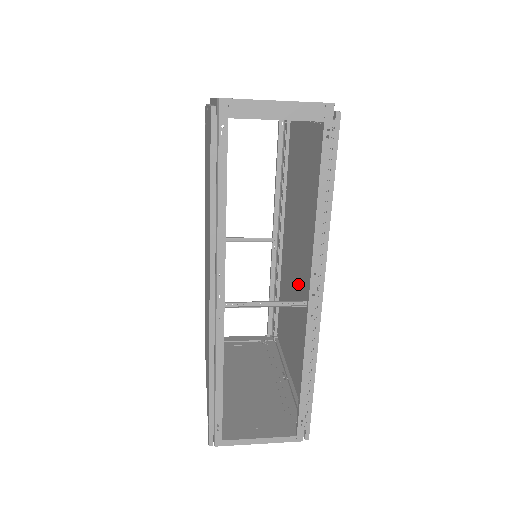
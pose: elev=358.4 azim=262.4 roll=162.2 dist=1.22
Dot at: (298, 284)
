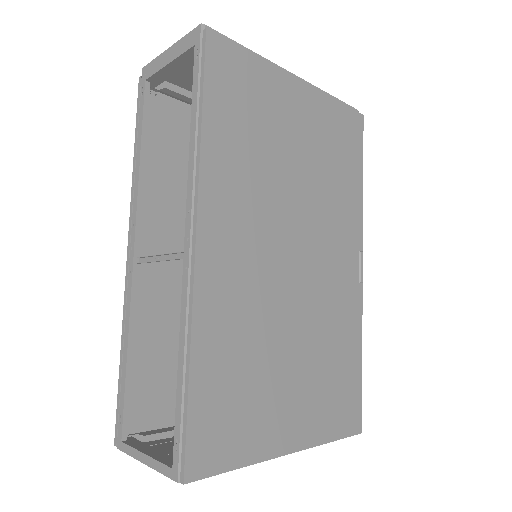
Dot at: (285, 287)
